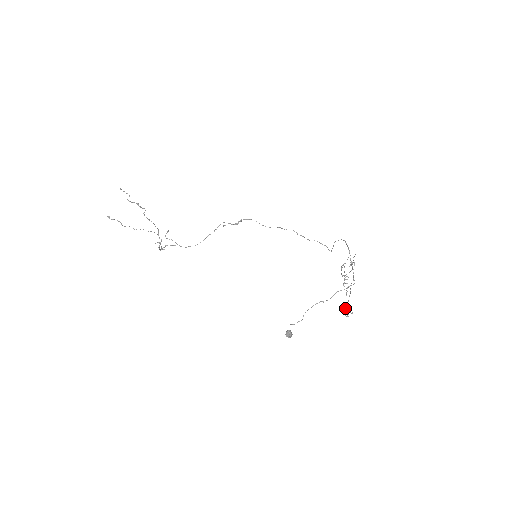
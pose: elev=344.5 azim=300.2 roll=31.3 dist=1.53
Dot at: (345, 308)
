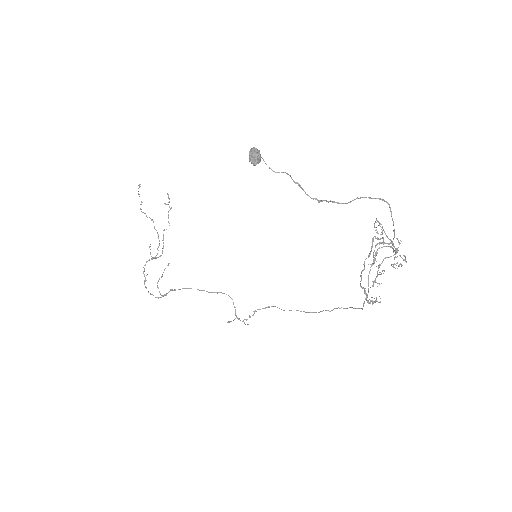
Dot at: occluded
